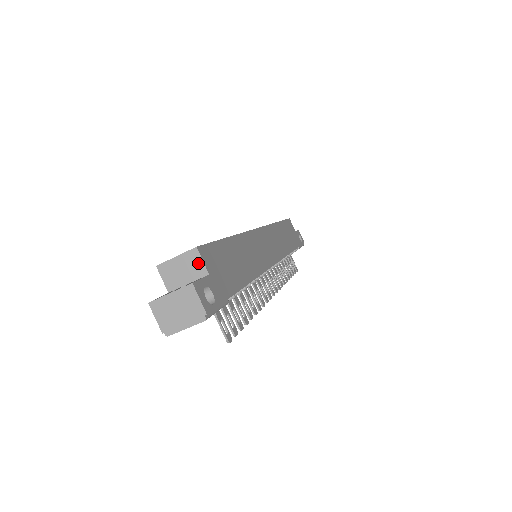
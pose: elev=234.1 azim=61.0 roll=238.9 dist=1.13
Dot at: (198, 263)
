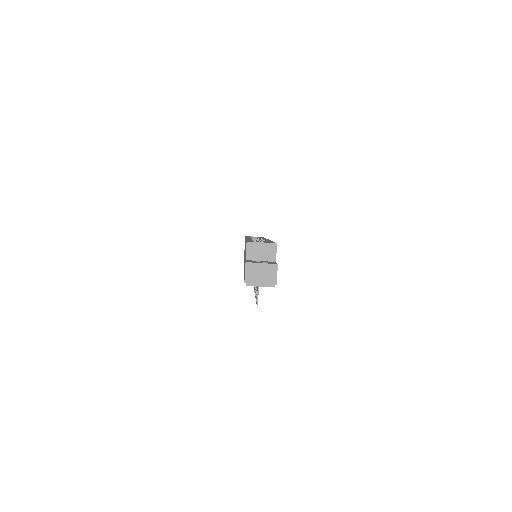
Dot at: (273, 253)
